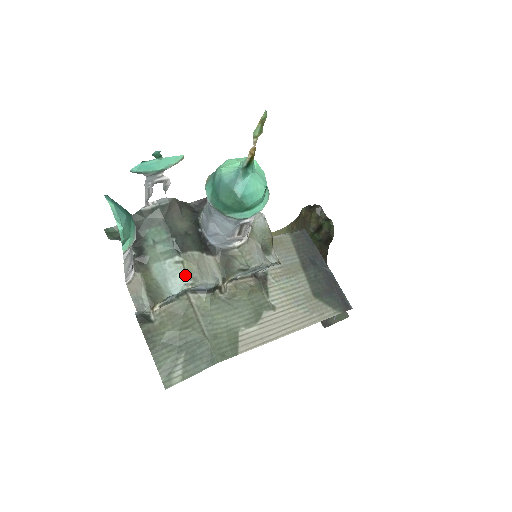
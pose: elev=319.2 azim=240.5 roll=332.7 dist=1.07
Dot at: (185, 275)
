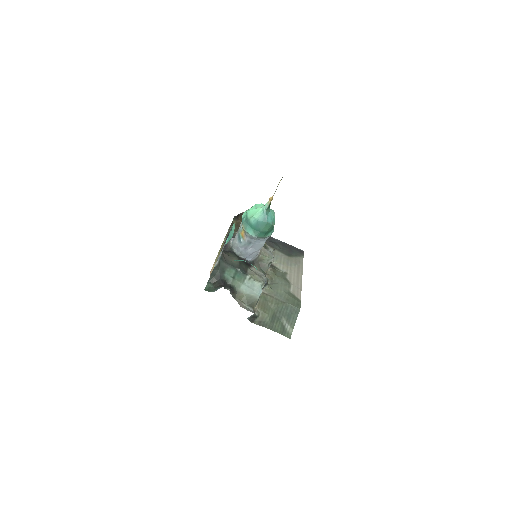
Dot at: (257, 282)
